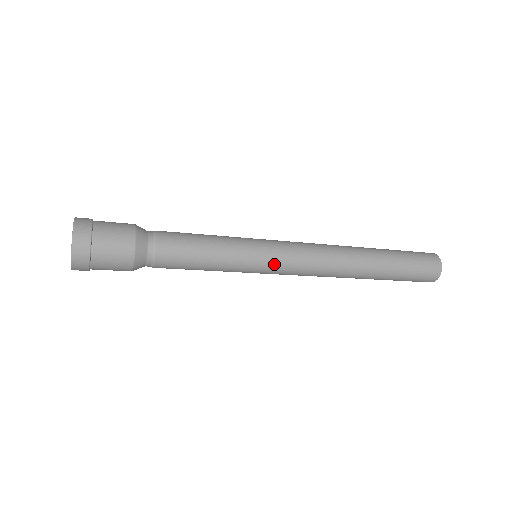
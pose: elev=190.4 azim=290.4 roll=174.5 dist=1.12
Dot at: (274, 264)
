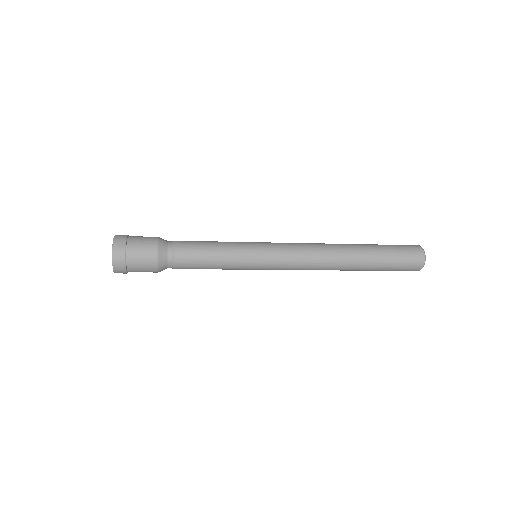
Dot at: (269, 265)
